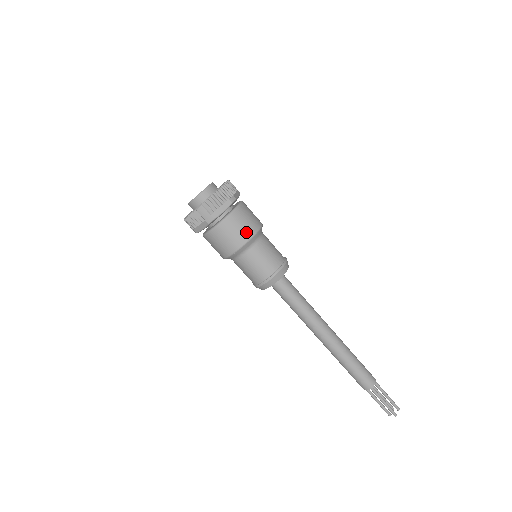
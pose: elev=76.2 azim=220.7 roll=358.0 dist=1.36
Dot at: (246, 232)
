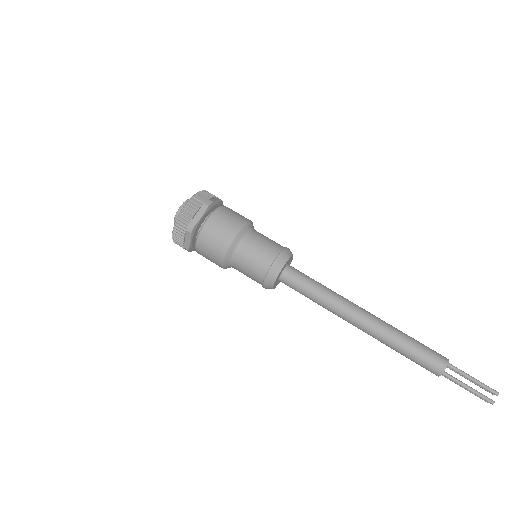
Dot at: (244, 217)
